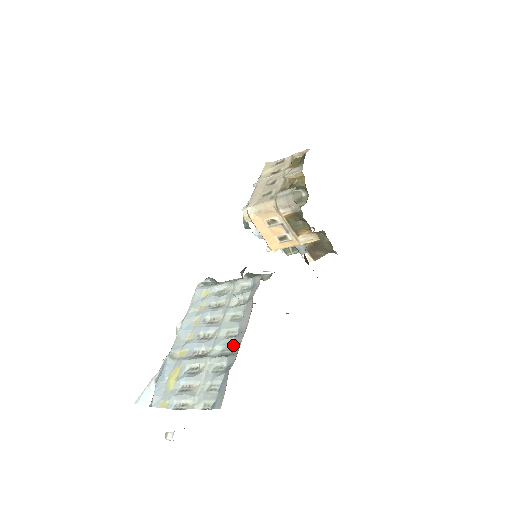
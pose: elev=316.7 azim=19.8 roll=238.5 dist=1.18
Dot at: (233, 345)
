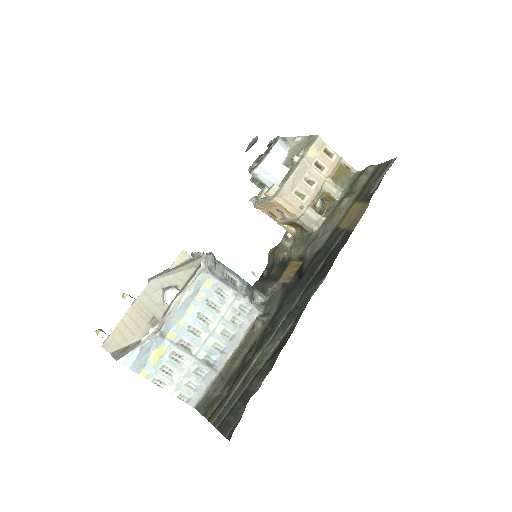
Dot at: (217, 360)
